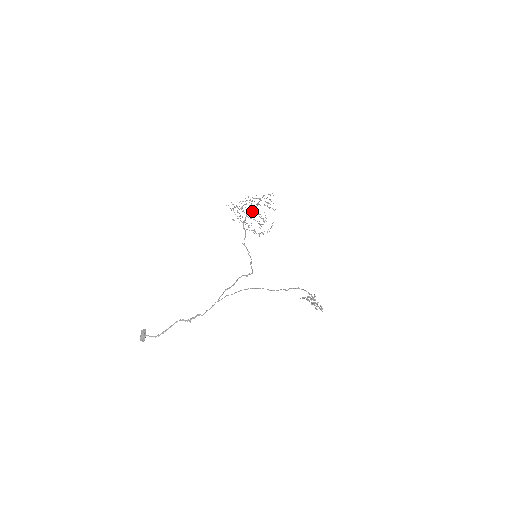
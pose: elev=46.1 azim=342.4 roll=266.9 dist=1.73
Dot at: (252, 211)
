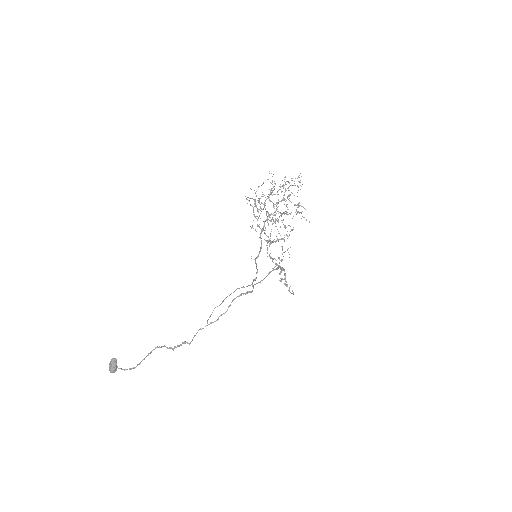
Dot at: occluded
